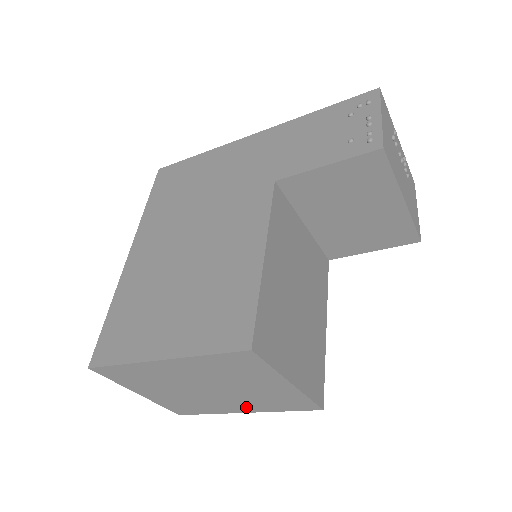
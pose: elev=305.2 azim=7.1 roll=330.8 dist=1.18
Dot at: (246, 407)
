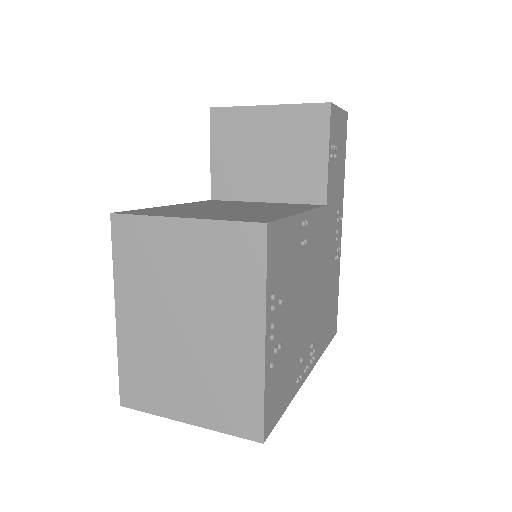
Dot at: (245, 322)
